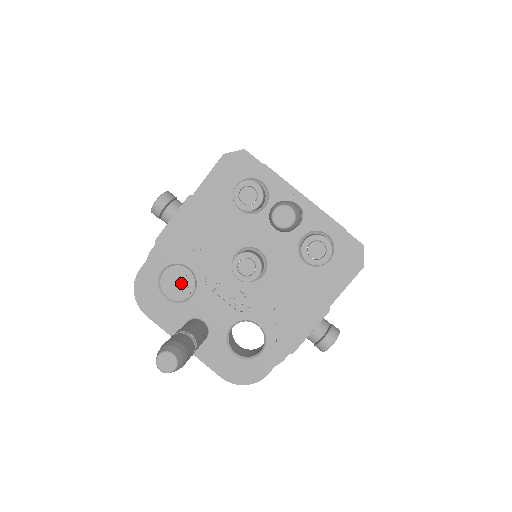
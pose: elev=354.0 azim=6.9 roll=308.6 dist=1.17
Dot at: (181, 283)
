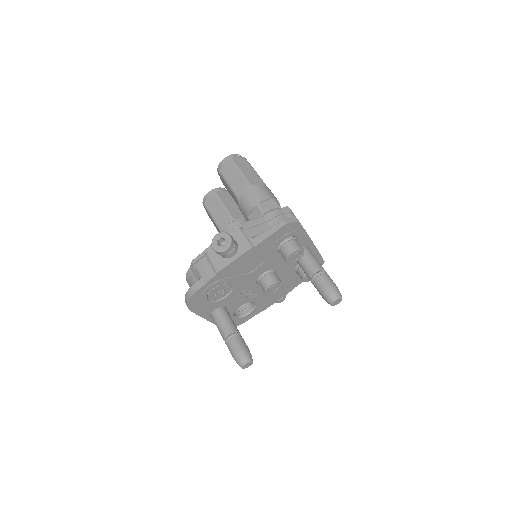
Dot at: (222, 292)
